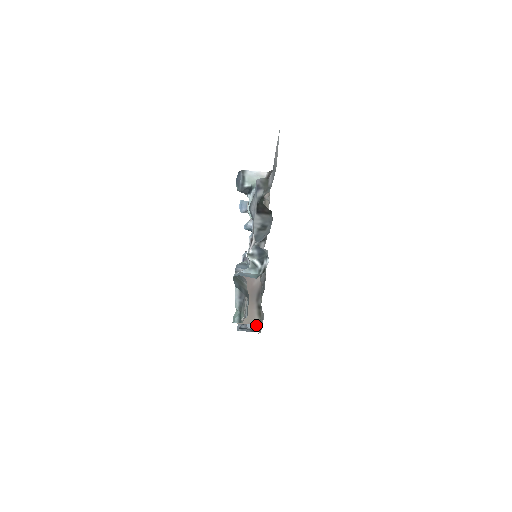
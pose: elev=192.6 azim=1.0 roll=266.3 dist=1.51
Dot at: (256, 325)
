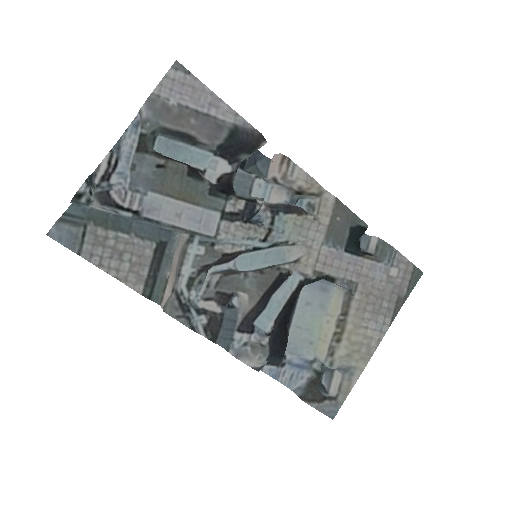
Dot at: (199, 331)
